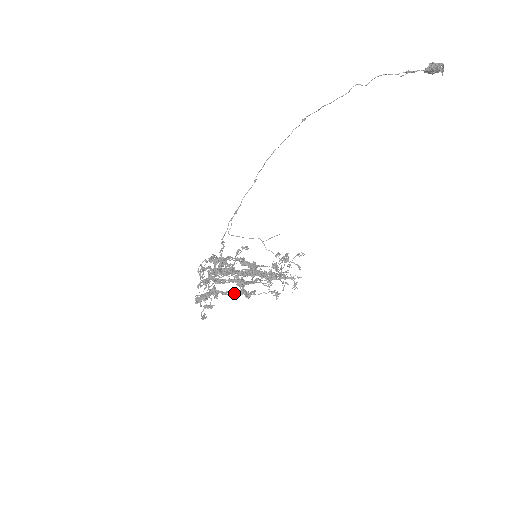
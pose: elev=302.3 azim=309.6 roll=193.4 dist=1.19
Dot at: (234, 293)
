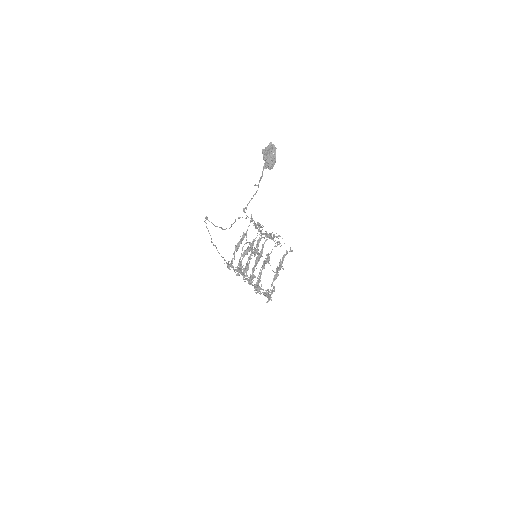
Dot at: occluded
